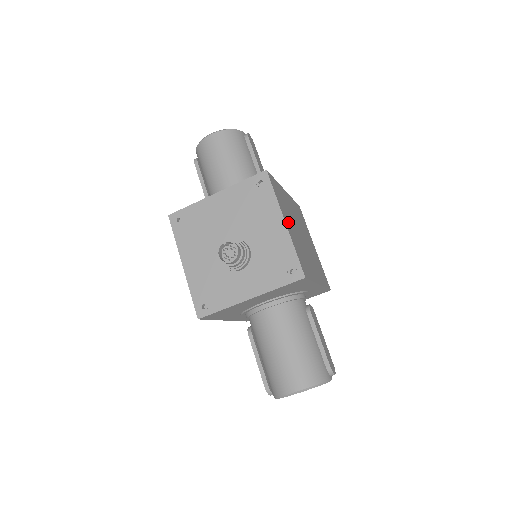
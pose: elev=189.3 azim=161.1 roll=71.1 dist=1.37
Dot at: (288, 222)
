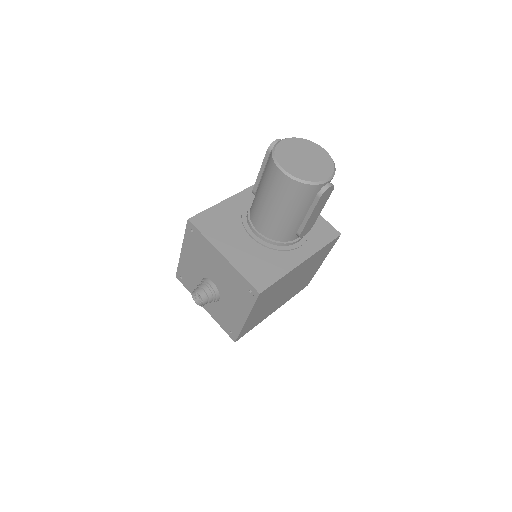
Dot at: (257, 311)
